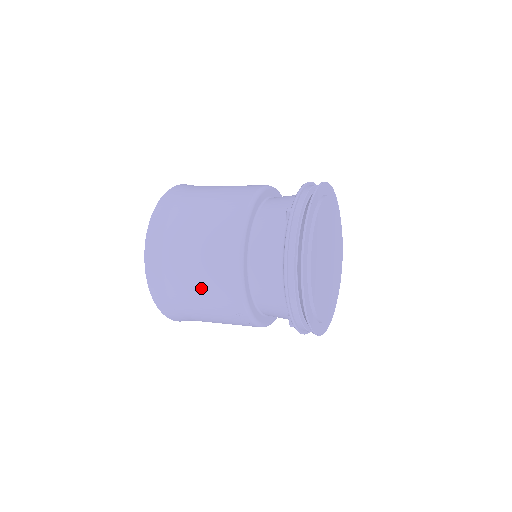
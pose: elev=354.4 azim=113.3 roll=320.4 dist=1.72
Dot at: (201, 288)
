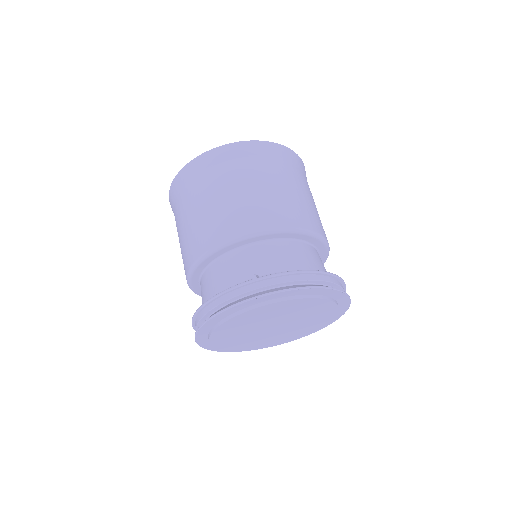
Dot at: occluded
